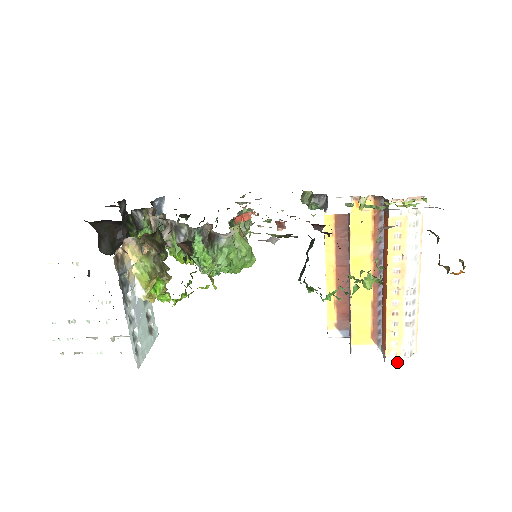
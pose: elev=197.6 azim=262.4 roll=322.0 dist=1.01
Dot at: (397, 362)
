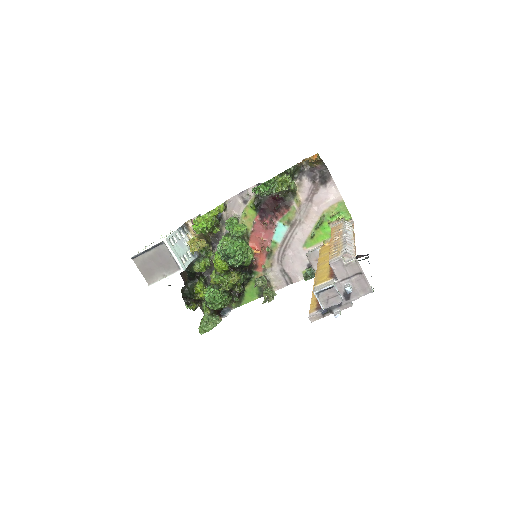
Dot at: (337, 258)
